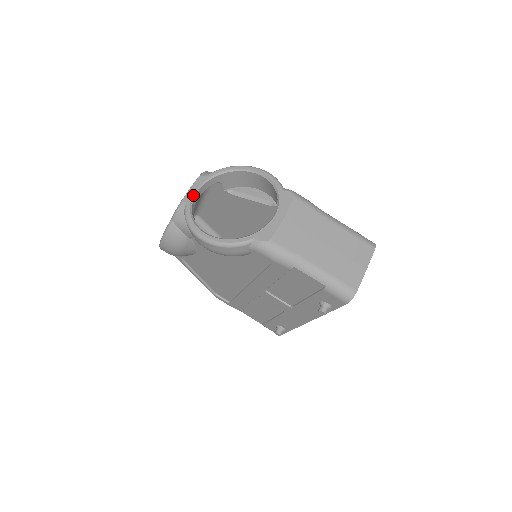
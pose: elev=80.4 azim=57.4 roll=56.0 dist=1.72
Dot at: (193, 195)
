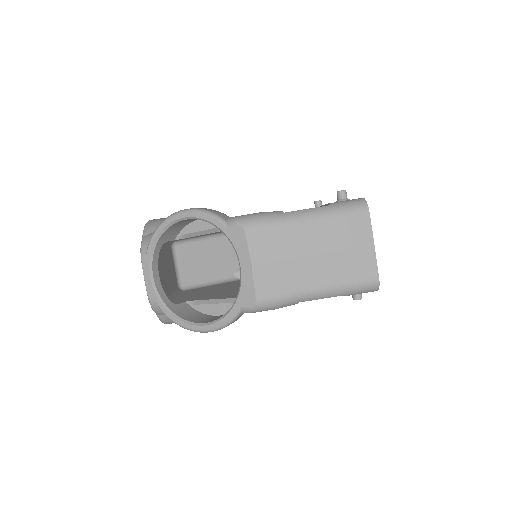
Dot at: (152, 285)
